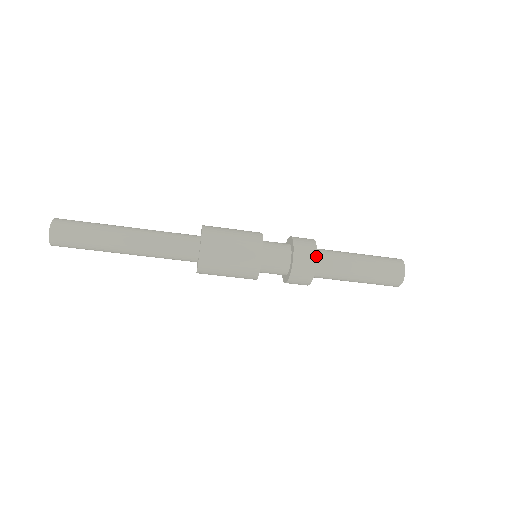
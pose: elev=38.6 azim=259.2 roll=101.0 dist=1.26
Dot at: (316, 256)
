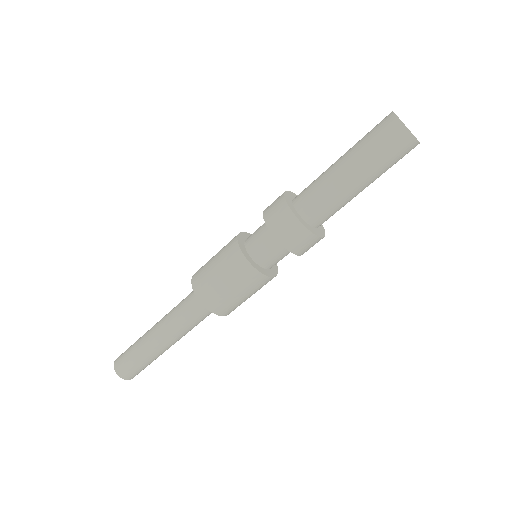
Dot at: (284, 198)
